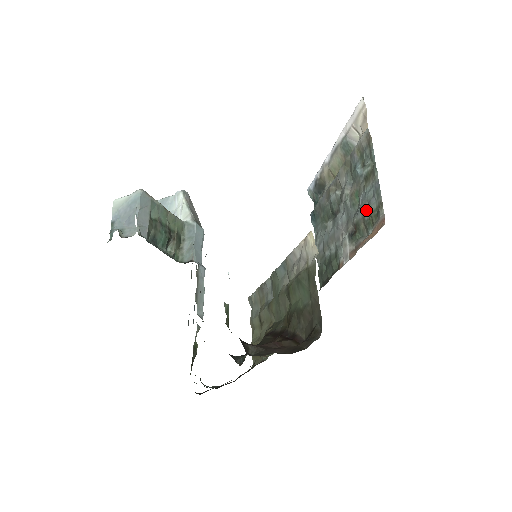
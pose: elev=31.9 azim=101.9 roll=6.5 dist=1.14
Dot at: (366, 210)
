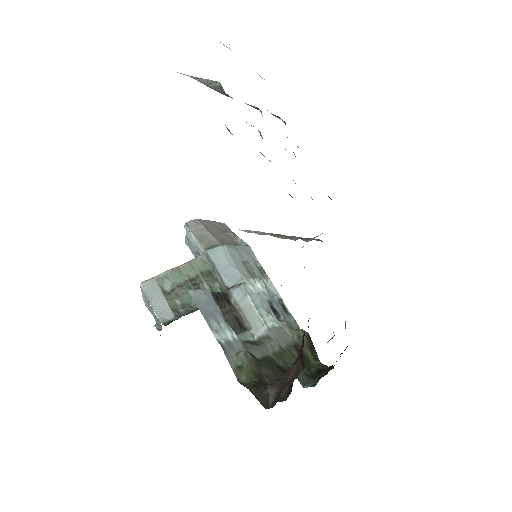
Dot at: occluded
